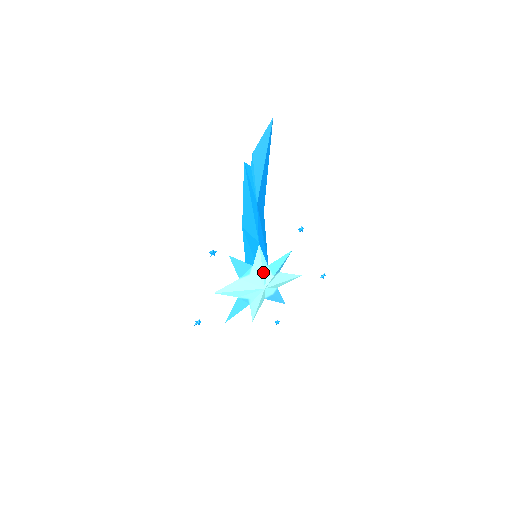
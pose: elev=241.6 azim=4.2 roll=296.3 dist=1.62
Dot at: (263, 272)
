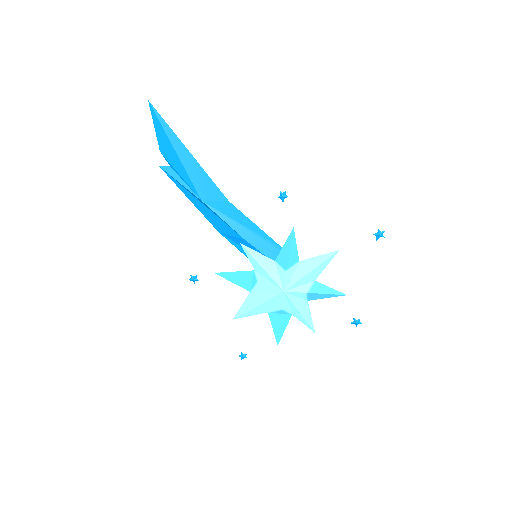
Dot at: (268, 273)
